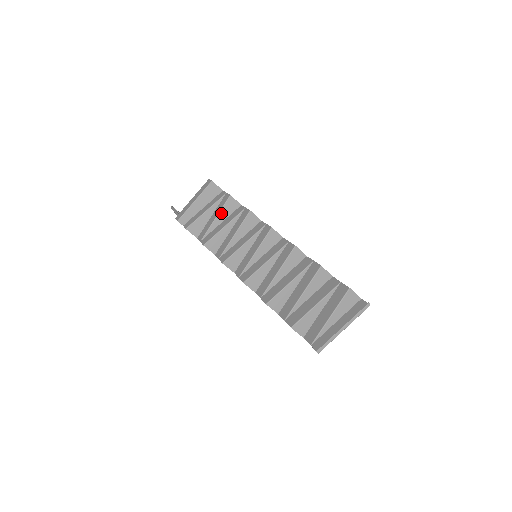
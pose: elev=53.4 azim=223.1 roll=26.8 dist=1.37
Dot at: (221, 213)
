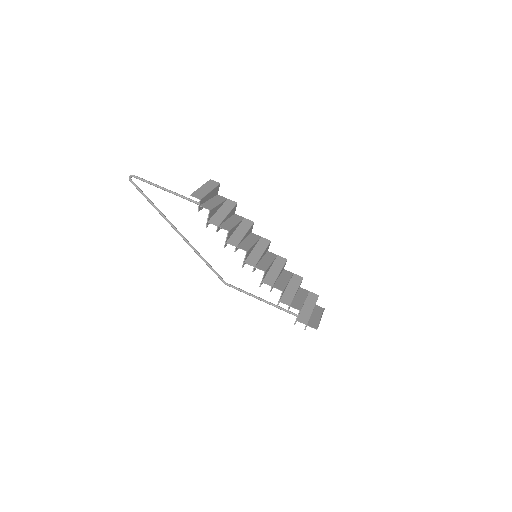
Dot at: (230, 212)
